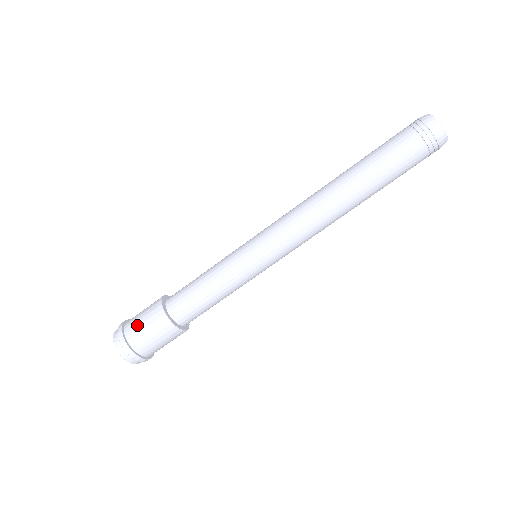
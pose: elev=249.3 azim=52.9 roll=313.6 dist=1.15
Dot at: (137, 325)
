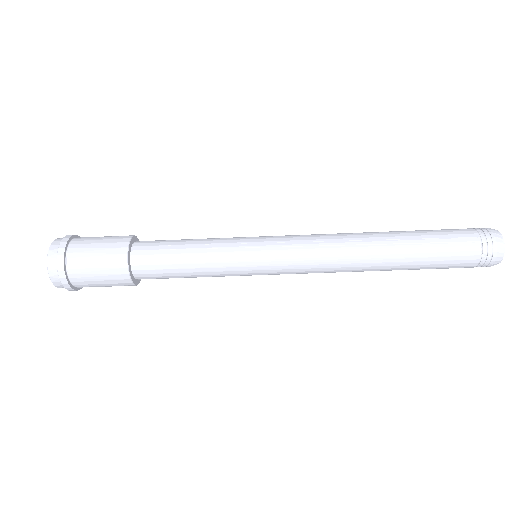
Dot at: (90, 279)
